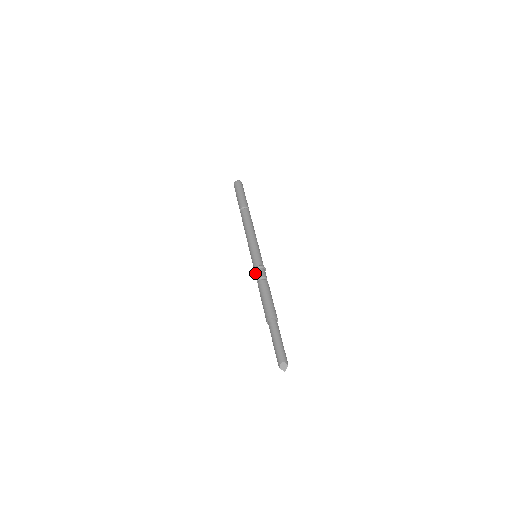
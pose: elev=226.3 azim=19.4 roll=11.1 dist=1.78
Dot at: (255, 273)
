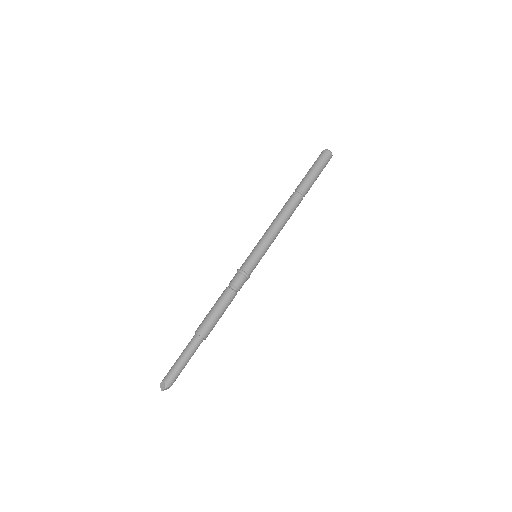
Dot at: (235, 275)
